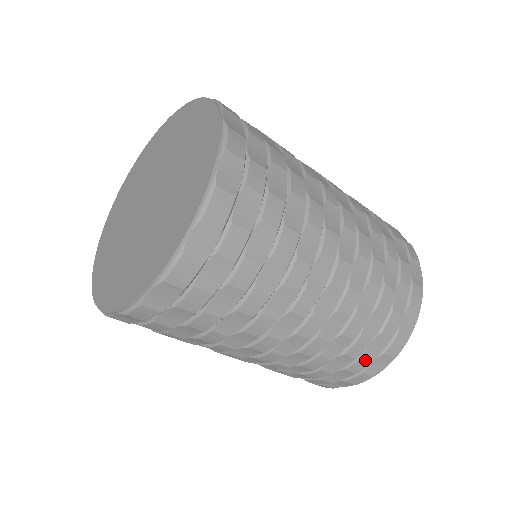
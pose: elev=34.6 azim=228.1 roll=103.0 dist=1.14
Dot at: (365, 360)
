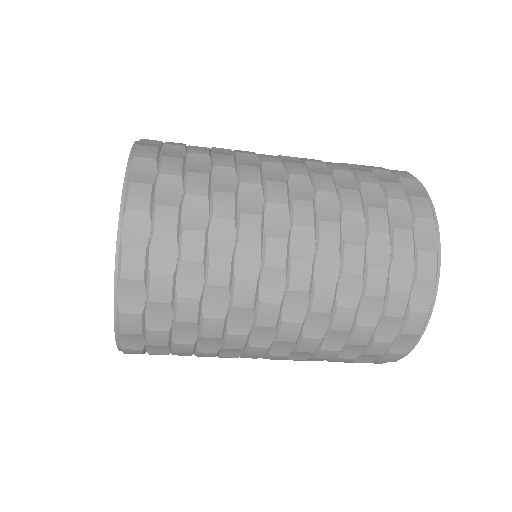
Dot at: (380, 344)
